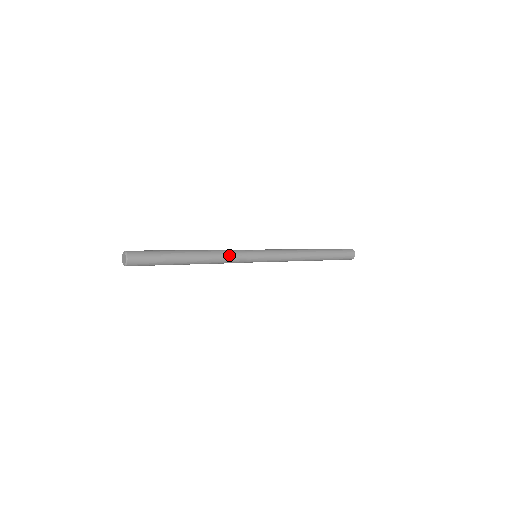
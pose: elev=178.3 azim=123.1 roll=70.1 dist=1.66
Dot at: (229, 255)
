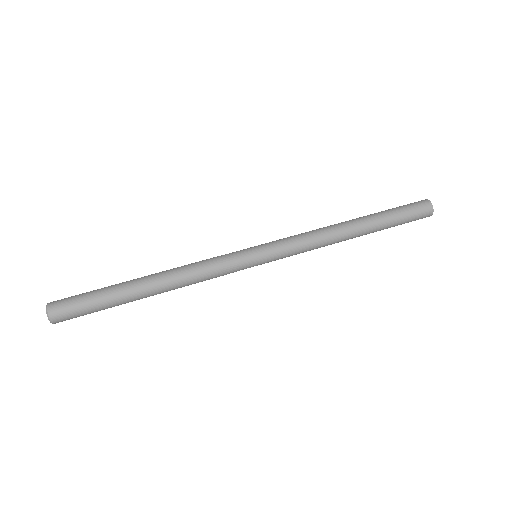
Dot at: (208, 277)
